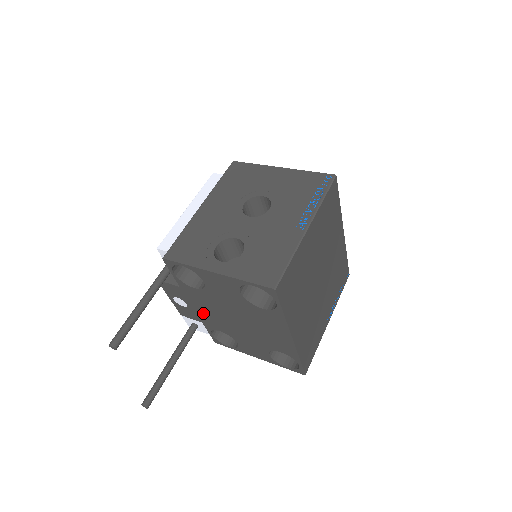
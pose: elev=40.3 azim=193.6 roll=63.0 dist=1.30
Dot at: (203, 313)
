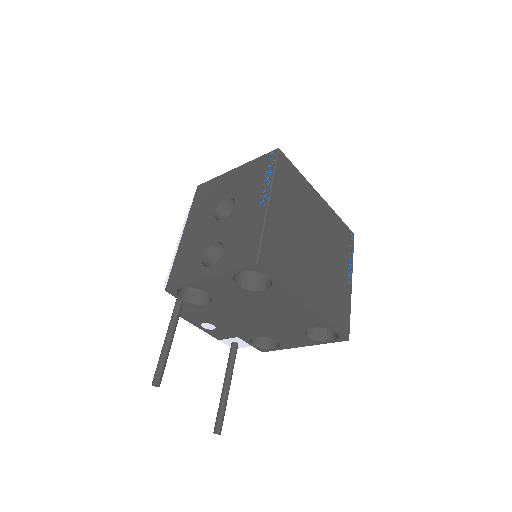
Dot at: (231, 326)
